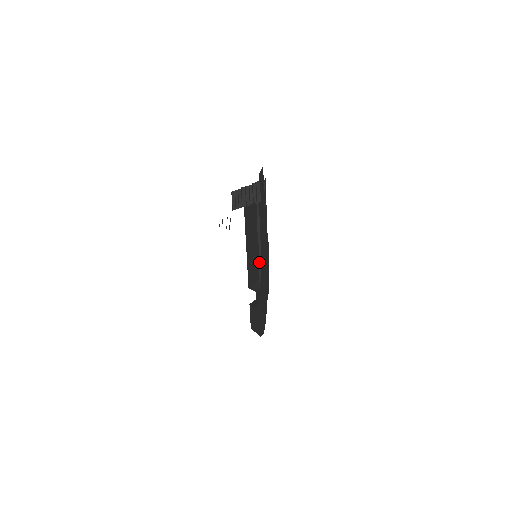
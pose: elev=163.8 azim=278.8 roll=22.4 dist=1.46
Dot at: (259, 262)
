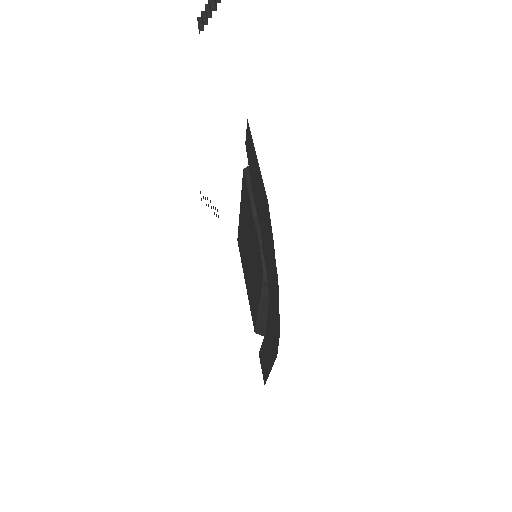
Dot at: (260, 250)
